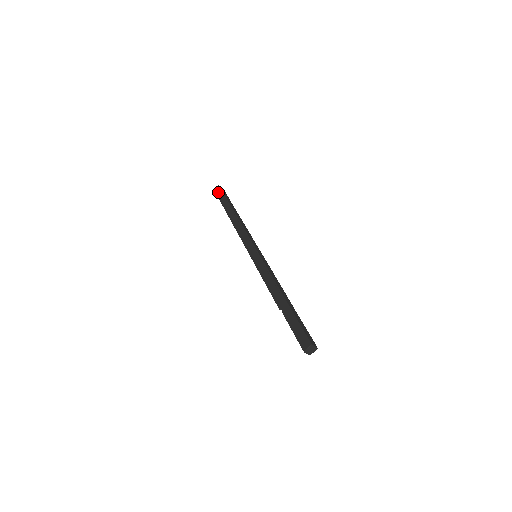
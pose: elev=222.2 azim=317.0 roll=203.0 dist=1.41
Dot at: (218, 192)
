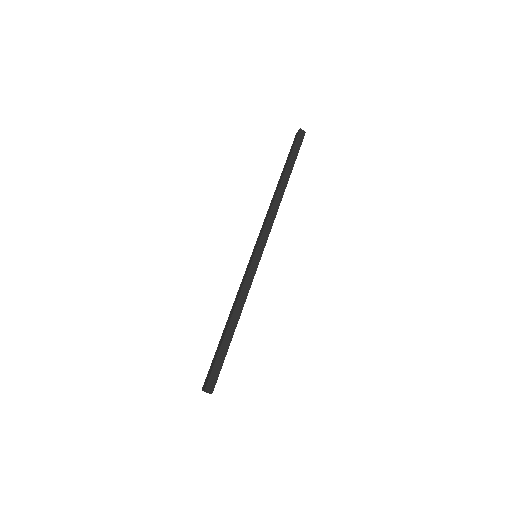
Dot at: (294, 139)
